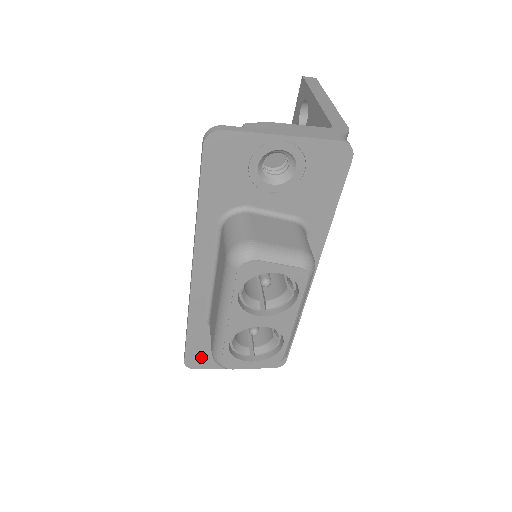
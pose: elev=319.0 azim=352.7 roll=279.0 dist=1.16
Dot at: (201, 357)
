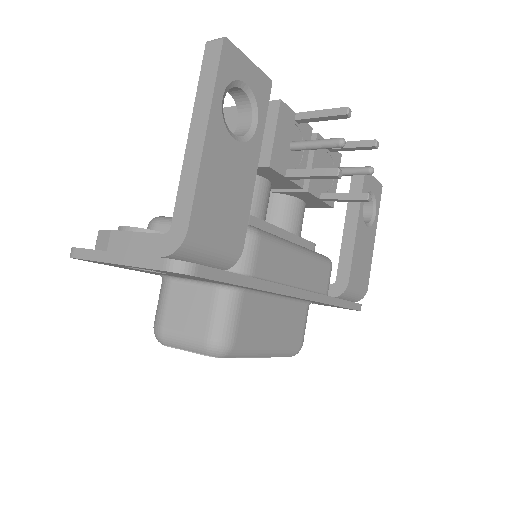
Dot at: occluded
